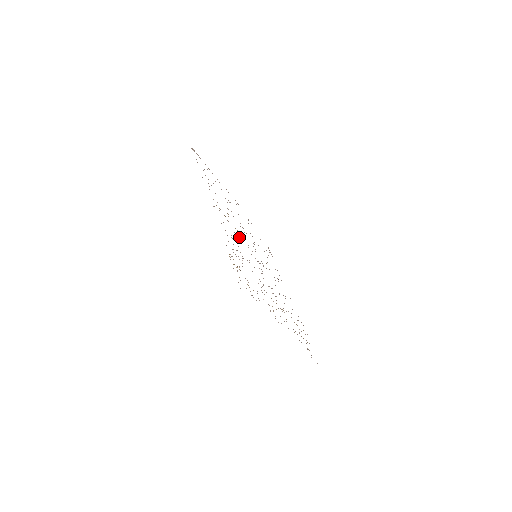
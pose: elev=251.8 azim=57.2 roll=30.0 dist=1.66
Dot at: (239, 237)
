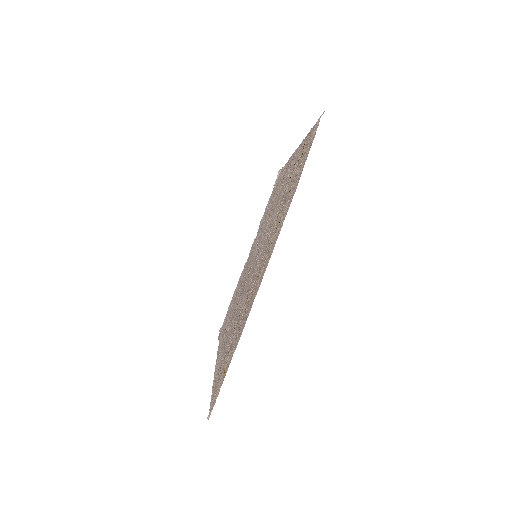
Dot at: (273, 211)
